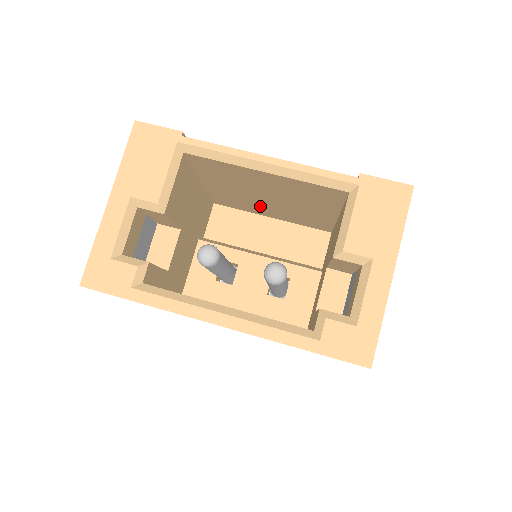
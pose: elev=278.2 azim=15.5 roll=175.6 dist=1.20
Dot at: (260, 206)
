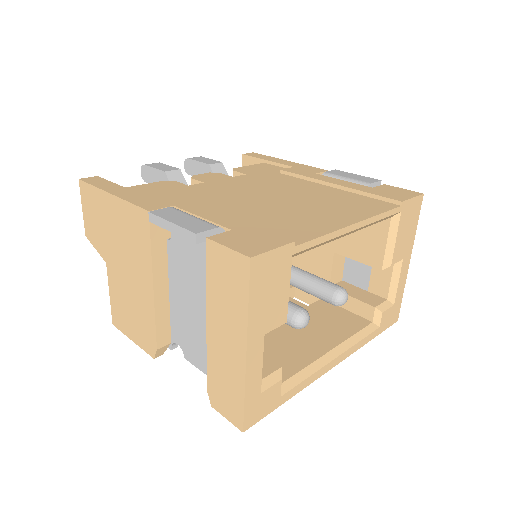
Dot at: occluded
